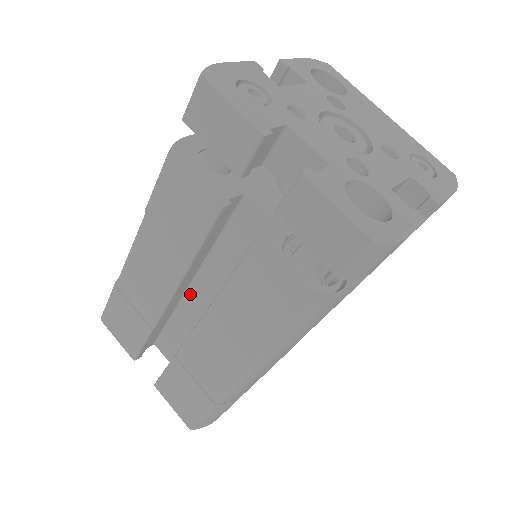
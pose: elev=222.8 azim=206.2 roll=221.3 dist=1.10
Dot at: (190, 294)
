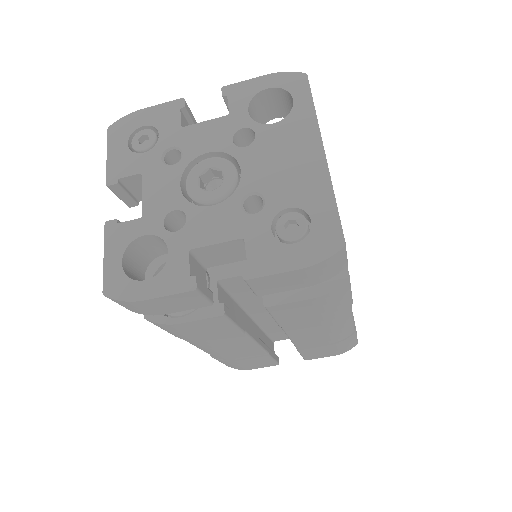
Dot at: occluded
